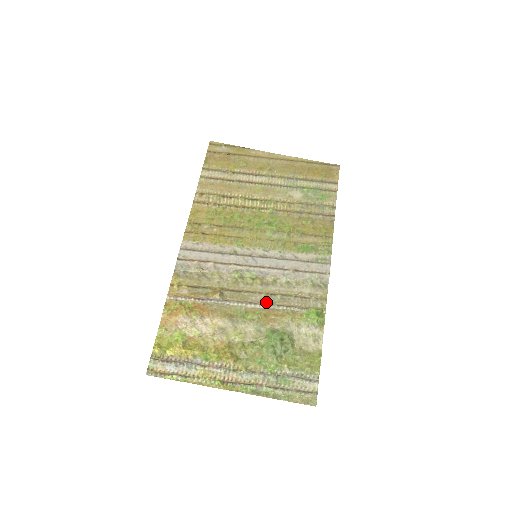
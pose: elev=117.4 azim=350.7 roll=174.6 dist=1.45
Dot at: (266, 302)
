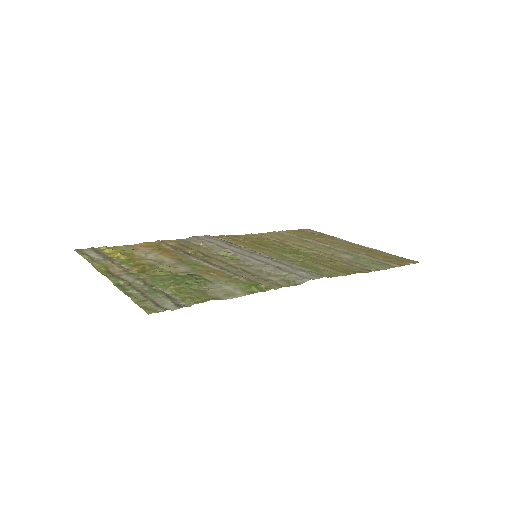
Dot at: (222, 267)
